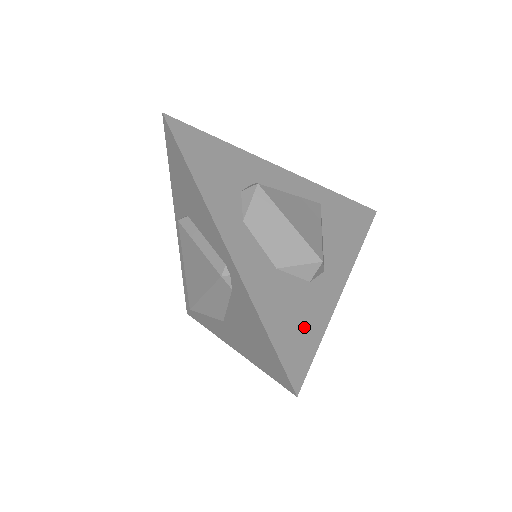
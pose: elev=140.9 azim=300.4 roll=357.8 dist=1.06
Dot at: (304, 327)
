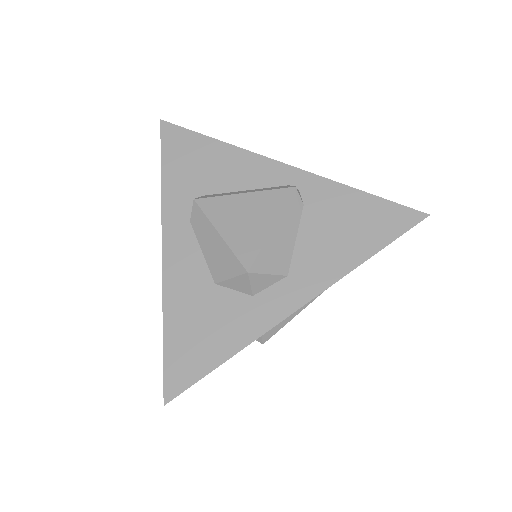
Dot at: occluded
